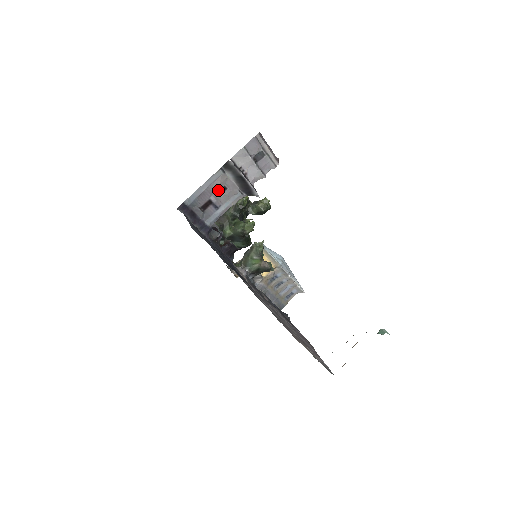
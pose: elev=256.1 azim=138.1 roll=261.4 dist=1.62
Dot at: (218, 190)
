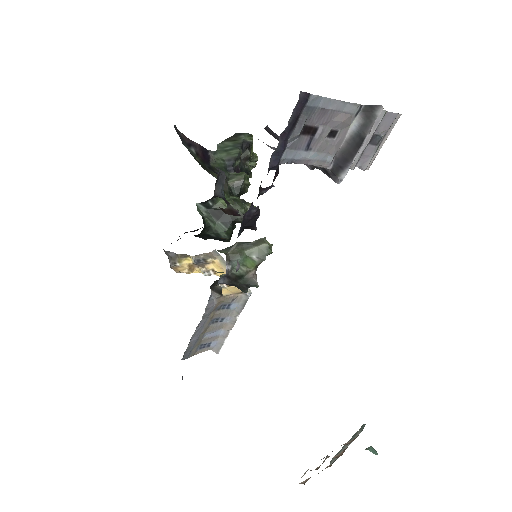
Dot at: (332, 127)
